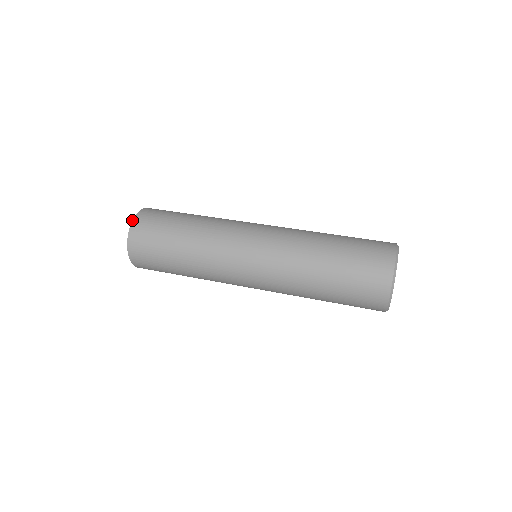
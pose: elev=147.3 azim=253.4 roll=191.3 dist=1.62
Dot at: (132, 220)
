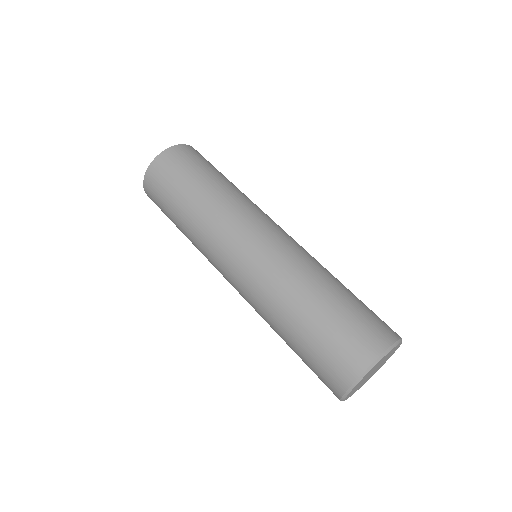
Dot at: (156, 156)
